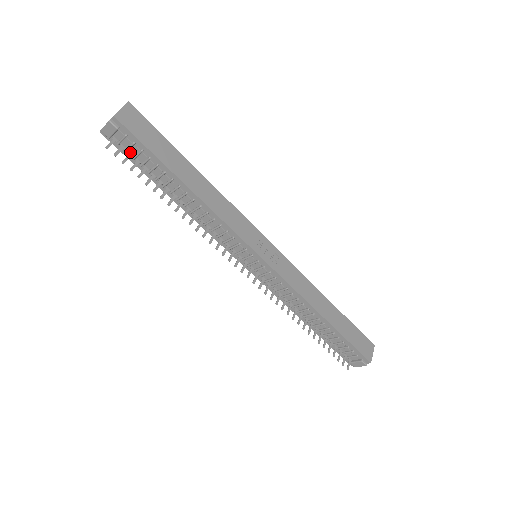
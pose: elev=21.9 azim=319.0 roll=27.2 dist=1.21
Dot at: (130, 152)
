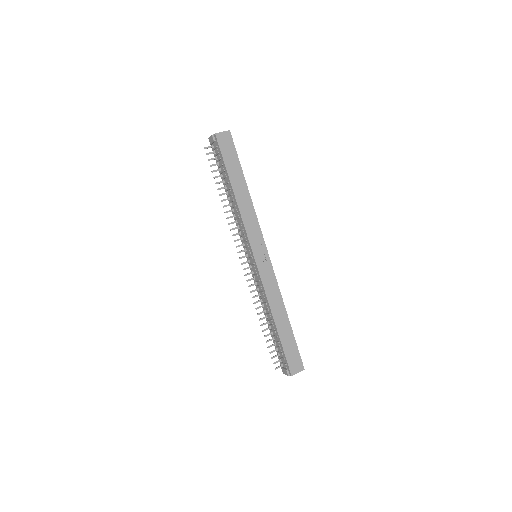
Dot at: (217, 157)
